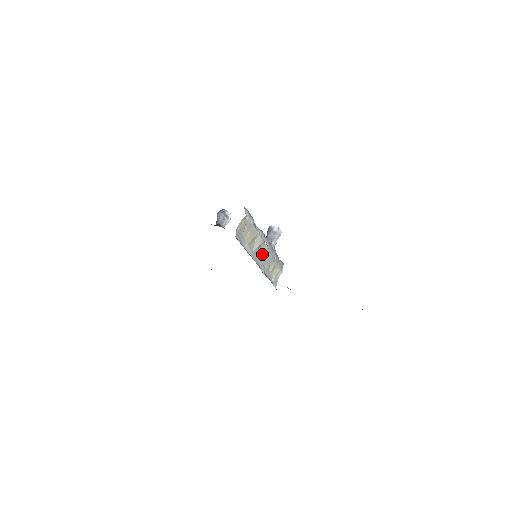
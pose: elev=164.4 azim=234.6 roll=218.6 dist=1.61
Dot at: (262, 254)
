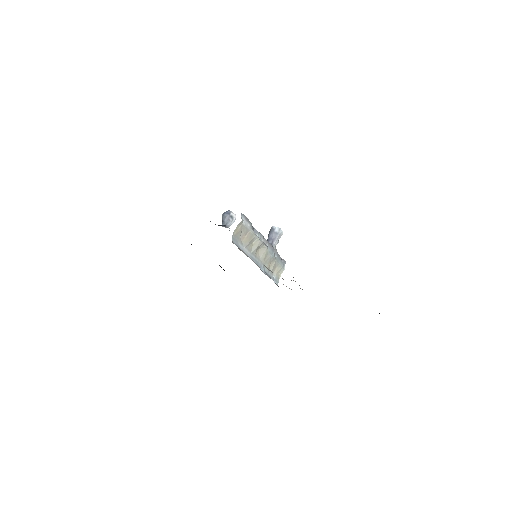
Dot at: (261, 254)
